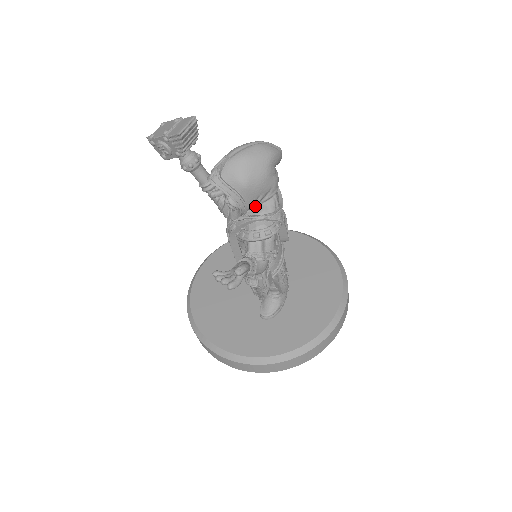
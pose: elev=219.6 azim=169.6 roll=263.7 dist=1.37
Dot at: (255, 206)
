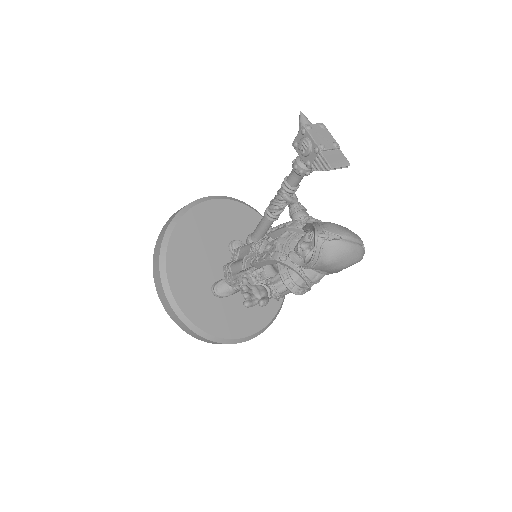
Dot at: occluded
